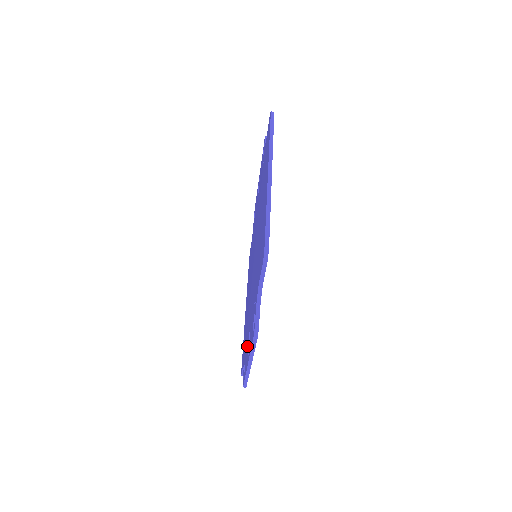
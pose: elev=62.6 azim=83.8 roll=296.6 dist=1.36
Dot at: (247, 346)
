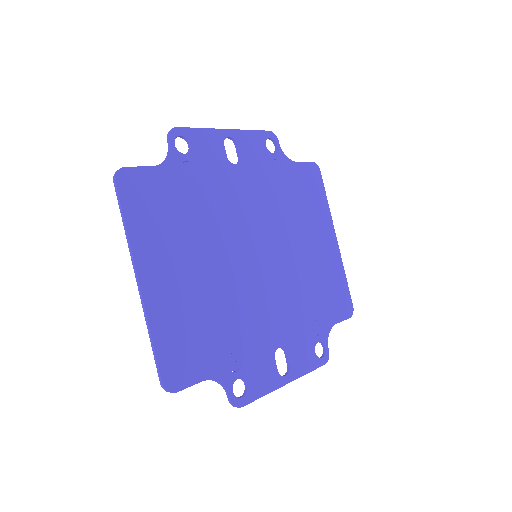
Dot at: (293, 347)
